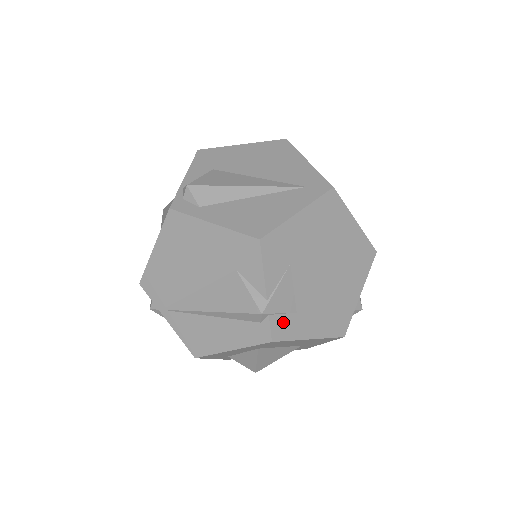
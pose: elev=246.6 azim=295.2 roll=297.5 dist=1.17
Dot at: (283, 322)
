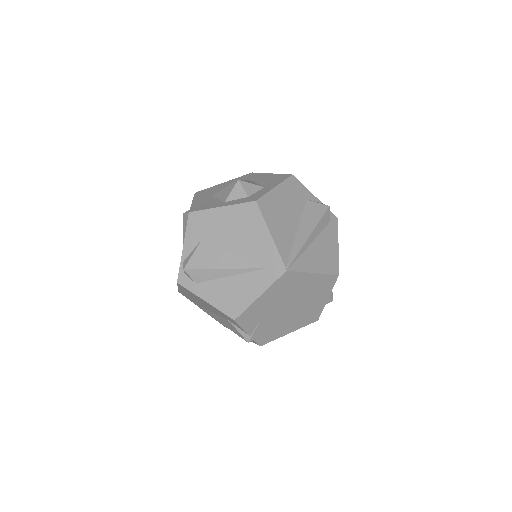
Dot at: (266, 337)
